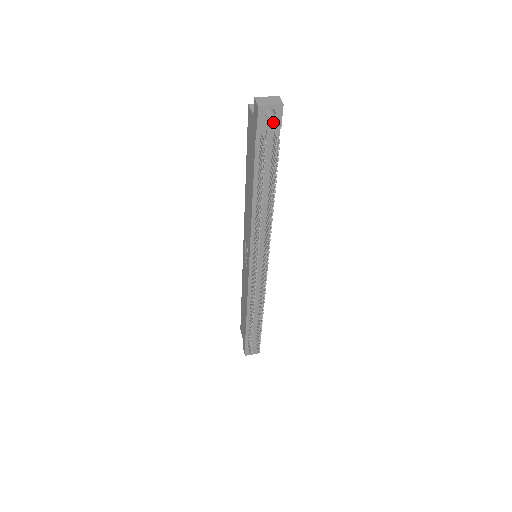
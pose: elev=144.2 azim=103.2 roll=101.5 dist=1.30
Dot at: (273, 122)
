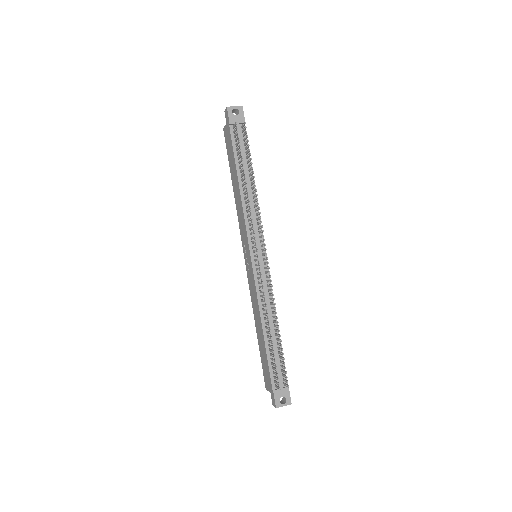
Dot at: (239, 118)
